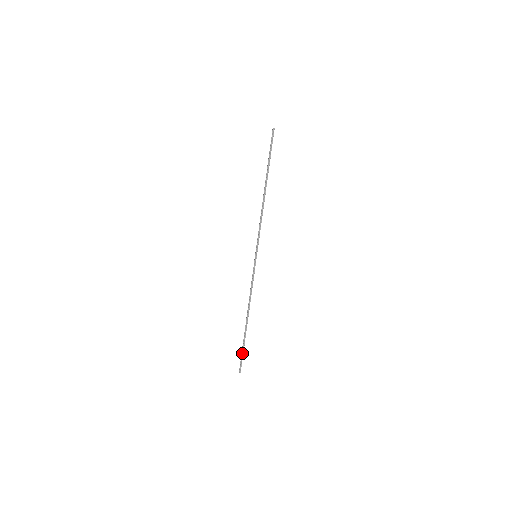
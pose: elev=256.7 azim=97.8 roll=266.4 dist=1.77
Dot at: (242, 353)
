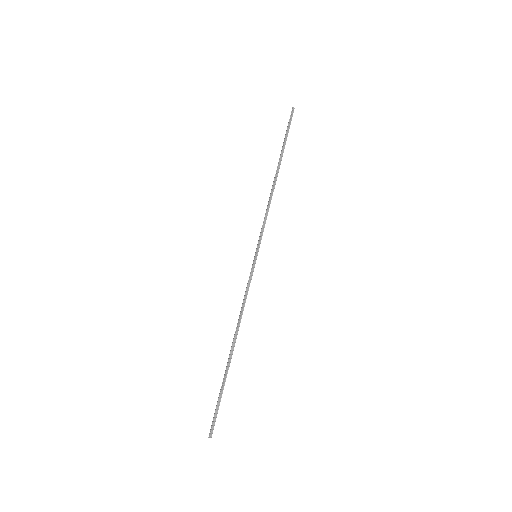
Dot at: (218, 403)
